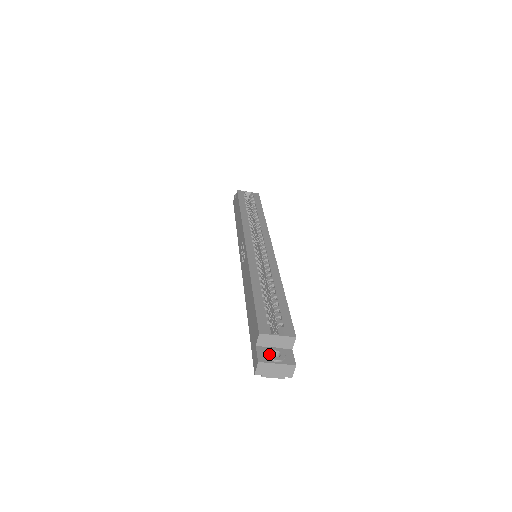
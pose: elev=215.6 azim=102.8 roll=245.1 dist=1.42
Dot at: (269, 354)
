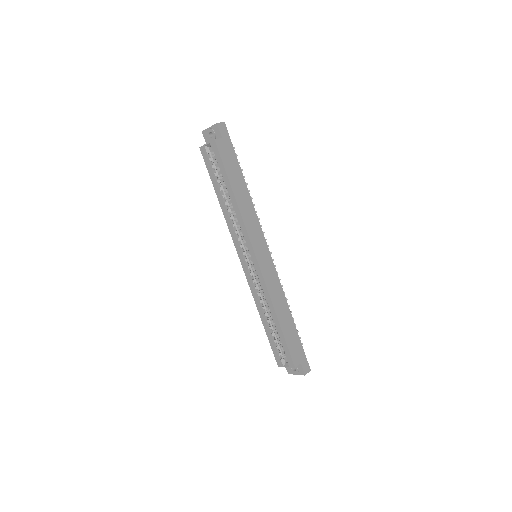
Dot at: (290, 370)
